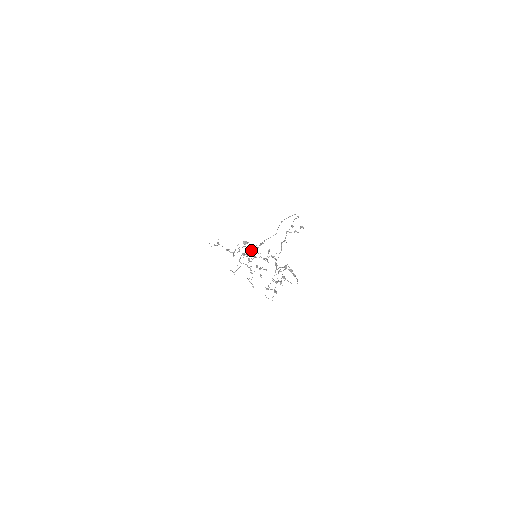
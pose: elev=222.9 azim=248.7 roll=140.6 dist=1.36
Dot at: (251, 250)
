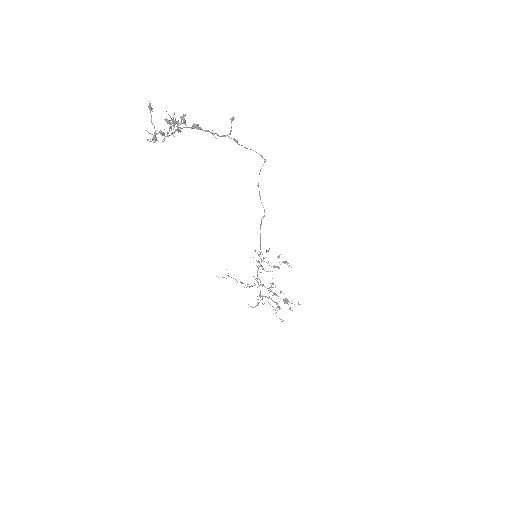
Dot at: (260, 265)
